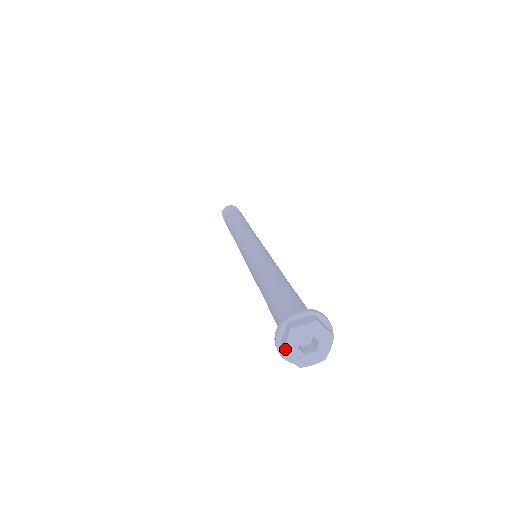
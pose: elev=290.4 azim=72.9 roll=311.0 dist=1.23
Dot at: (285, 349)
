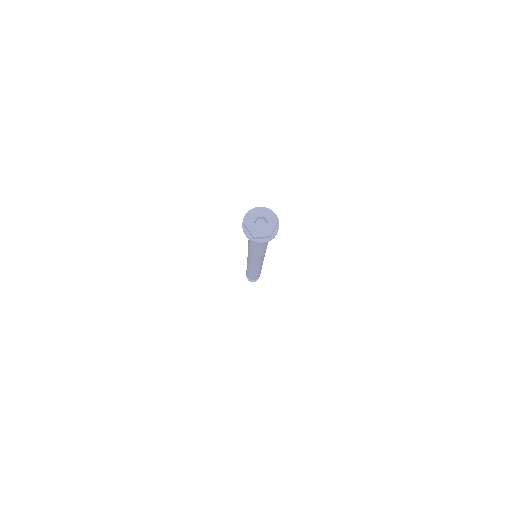
Dot at: (246, 221)
